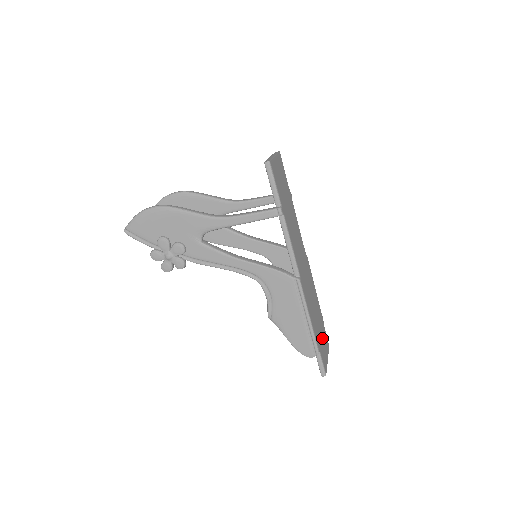
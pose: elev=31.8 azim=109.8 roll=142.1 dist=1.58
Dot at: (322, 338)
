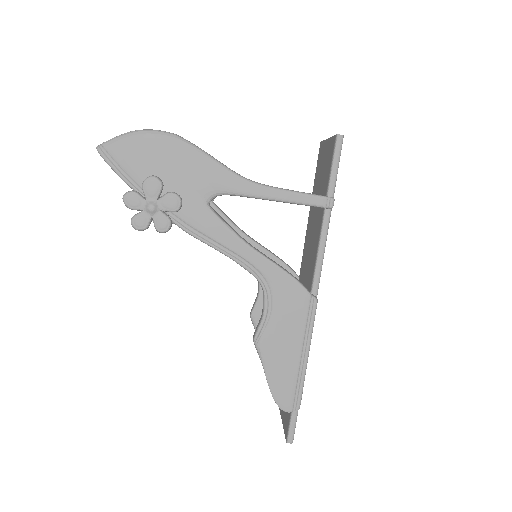
Dot at: occluded
